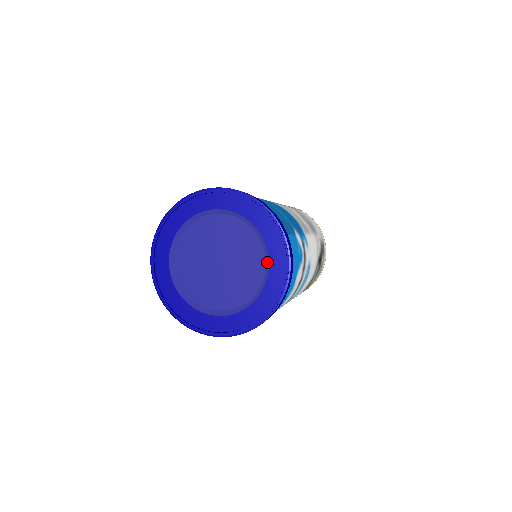
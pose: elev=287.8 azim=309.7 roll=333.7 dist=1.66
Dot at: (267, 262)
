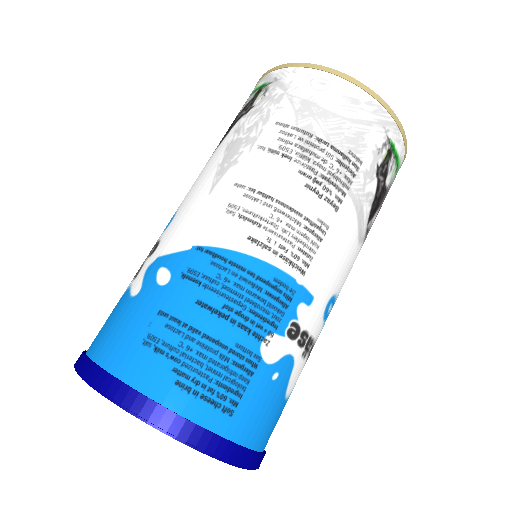
Dot at: occluded
